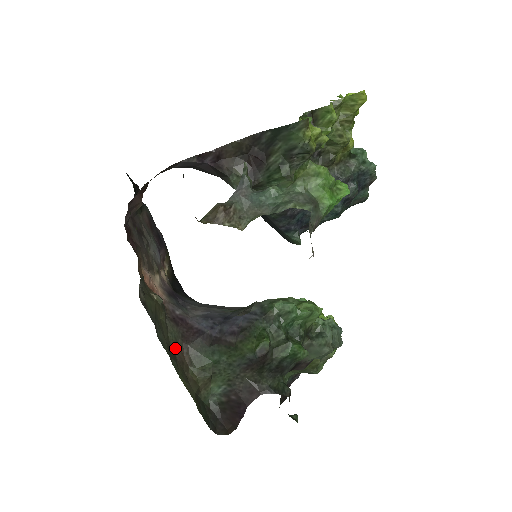
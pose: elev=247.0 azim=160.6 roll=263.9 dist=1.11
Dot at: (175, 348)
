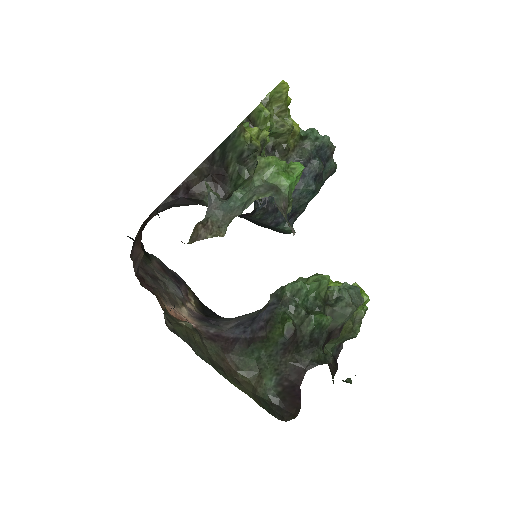
Dot at: (218, 360)
